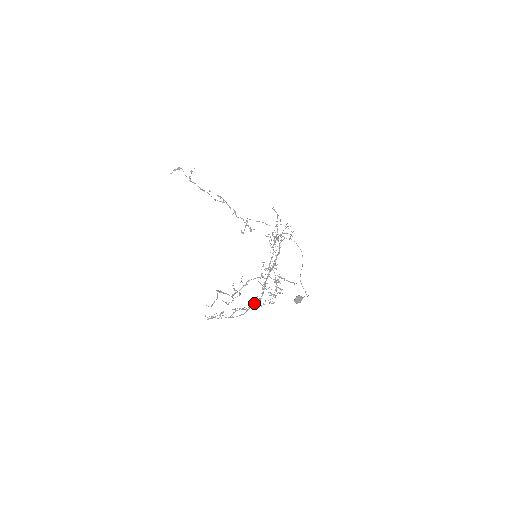
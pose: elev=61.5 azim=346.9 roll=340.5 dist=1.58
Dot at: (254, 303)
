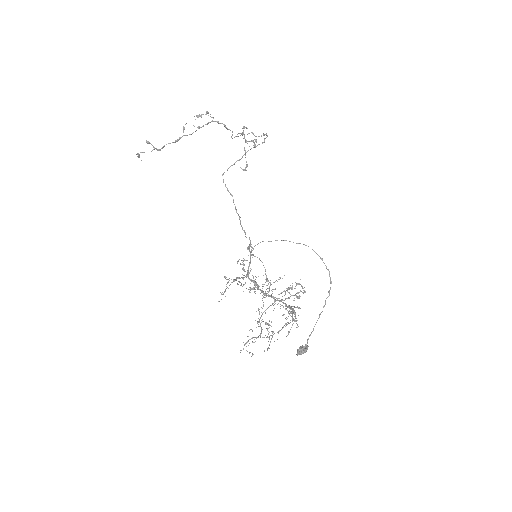
Dot at: occluded
